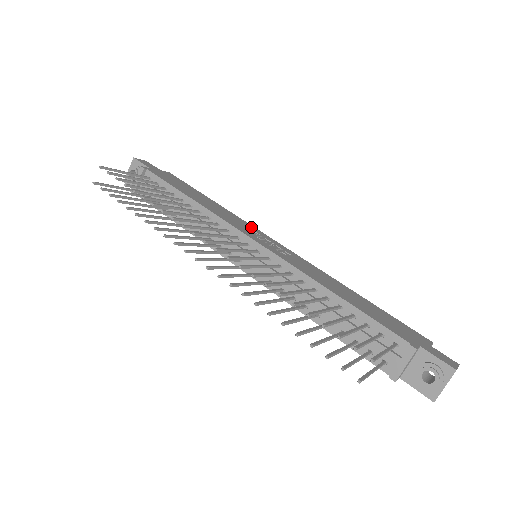
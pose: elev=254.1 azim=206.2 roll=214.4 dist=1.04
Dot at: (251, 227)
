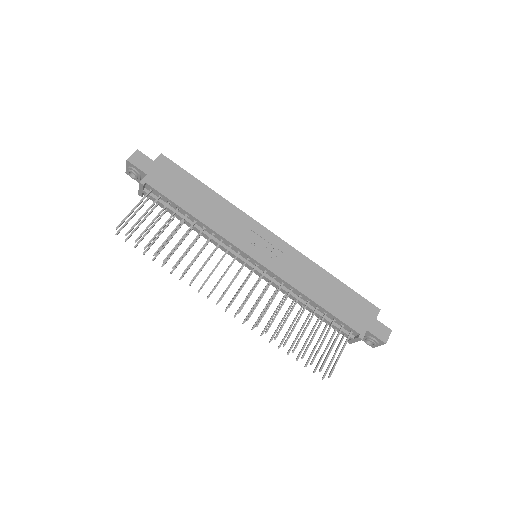
Dot at: (248, 222)
